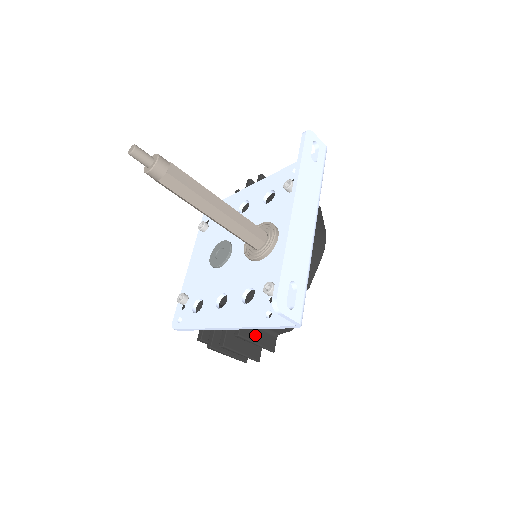
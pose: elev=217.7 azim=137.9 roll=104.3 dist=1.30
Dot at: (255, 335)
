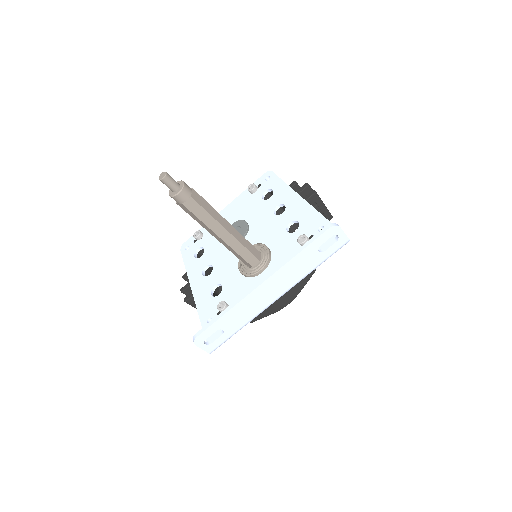
Dot at: occluded
